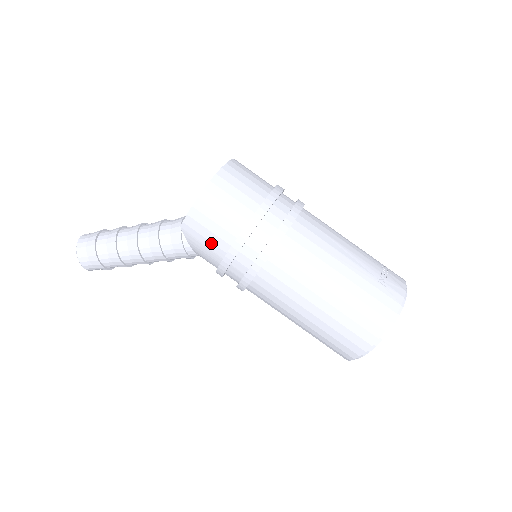
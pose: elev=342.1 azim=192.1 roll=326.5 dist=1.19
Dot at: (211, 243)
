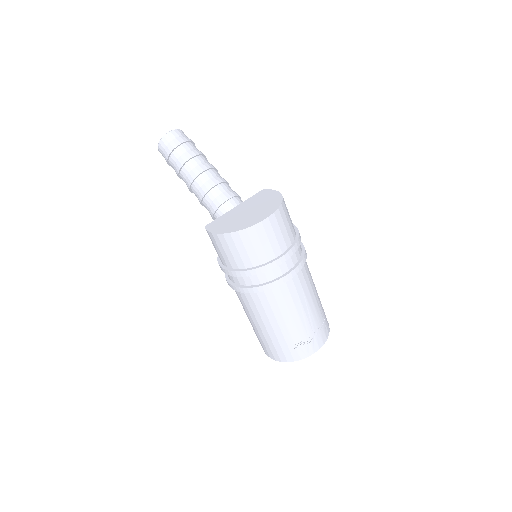
Dot at: (216, 251)
